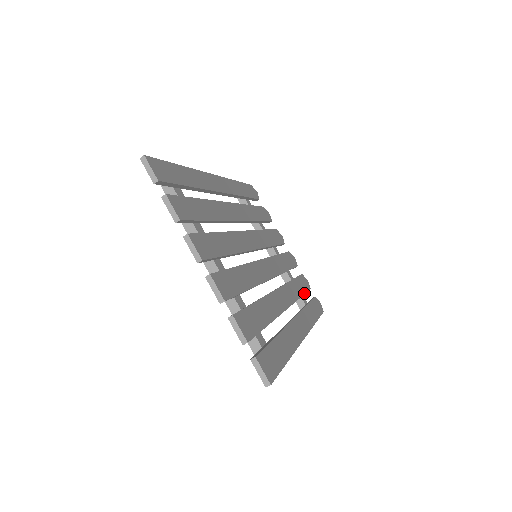
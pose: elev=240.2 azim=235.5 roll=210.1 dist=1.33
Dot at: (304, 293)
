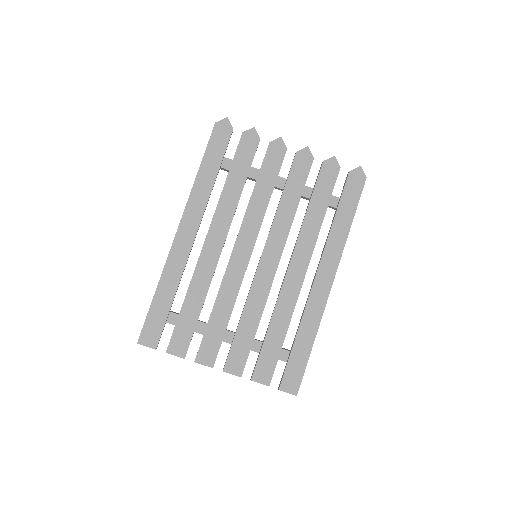
Dot at: (328, 201)
